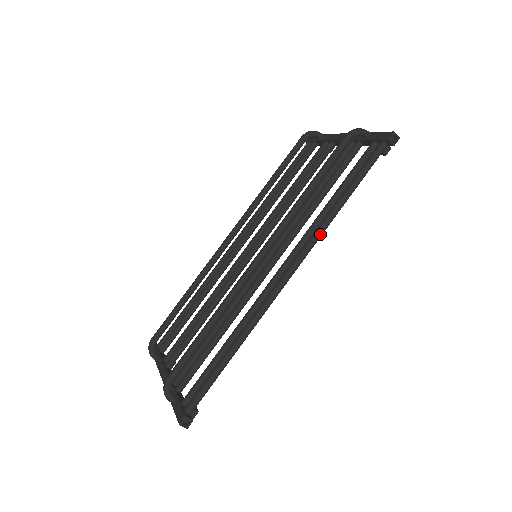
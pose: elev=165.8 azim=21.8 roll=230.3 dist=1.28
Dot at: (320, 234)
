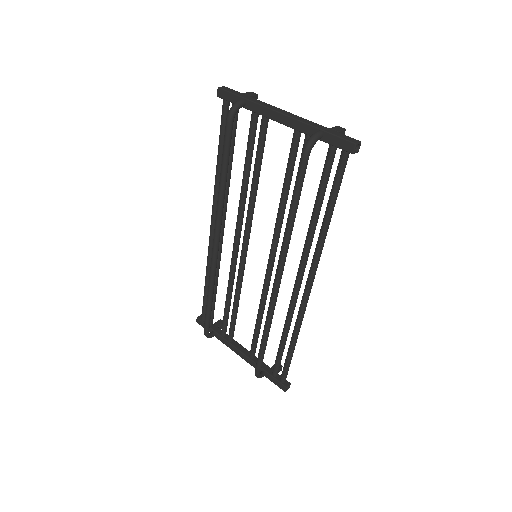
Dot at: (321, 251)
